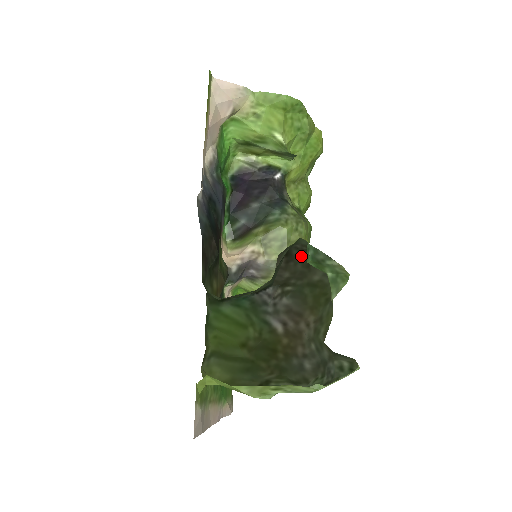
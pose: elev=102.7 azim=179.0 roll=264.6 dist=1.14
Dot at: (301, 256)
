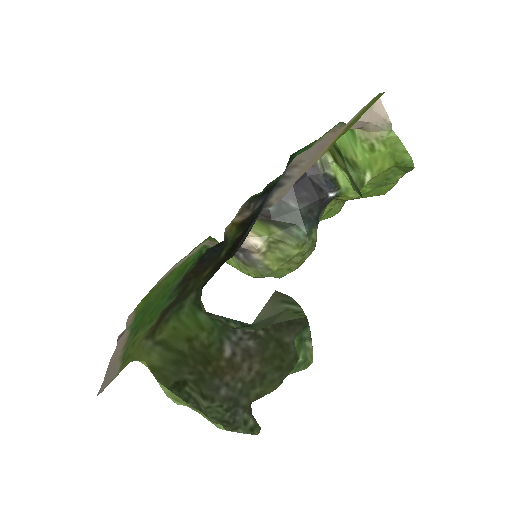
Dot at: occluded
